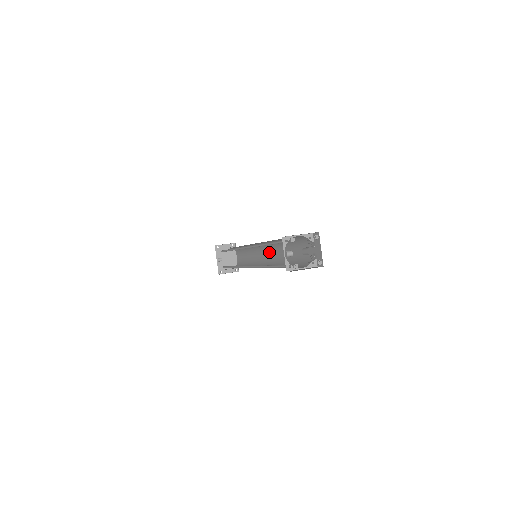
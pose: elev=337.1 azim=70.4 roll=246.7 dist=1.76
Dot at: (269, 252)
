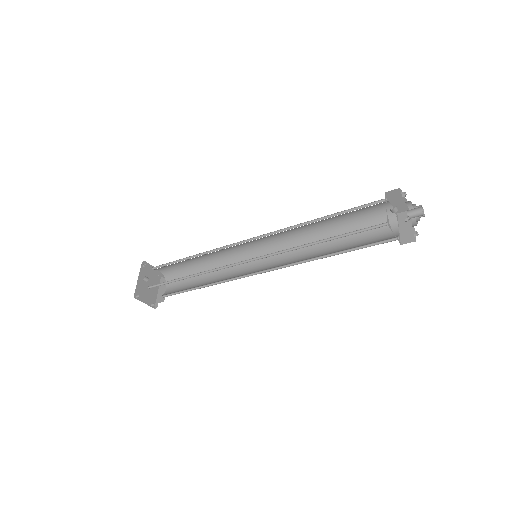
Dot at: (271, 259)
